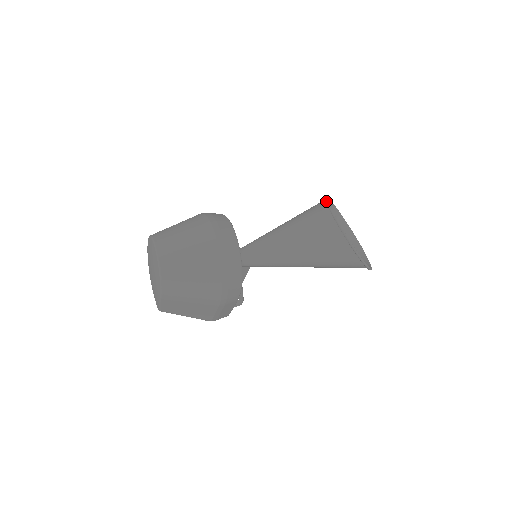
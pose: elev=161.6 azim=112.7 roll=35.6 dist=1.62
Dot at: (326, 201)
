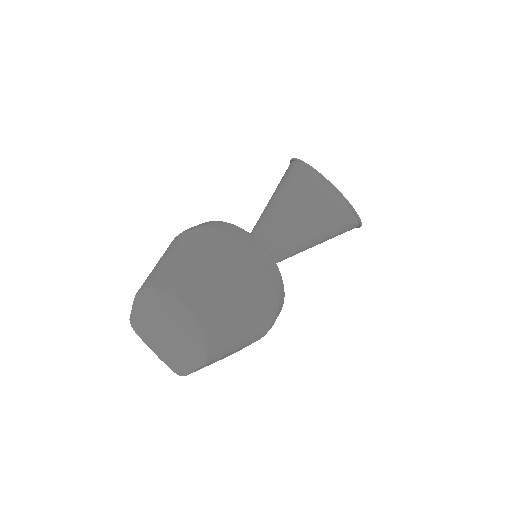
Dot at: (308, 165)
